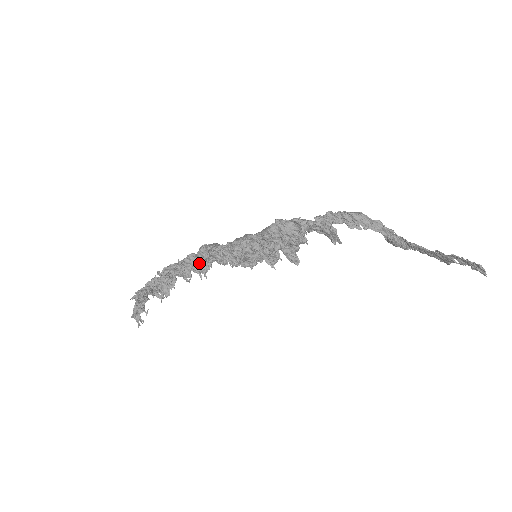
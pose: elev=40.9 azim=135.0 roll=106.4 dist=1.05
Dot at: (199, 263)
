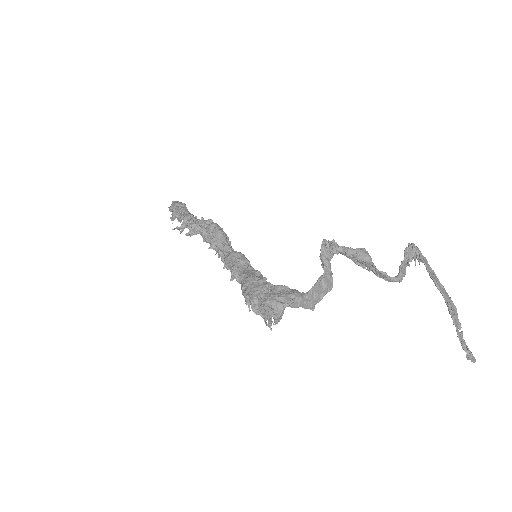
Dot at: (207, 240)
